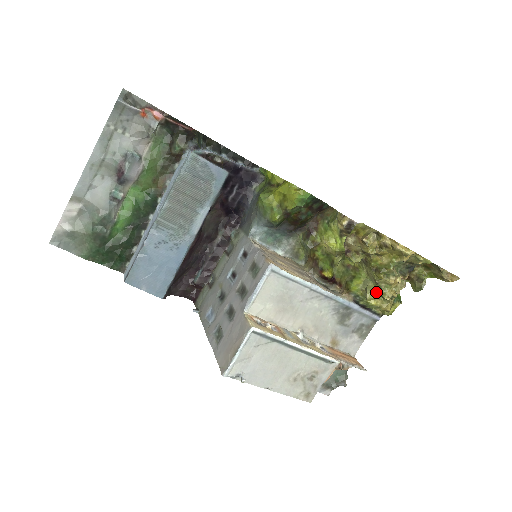
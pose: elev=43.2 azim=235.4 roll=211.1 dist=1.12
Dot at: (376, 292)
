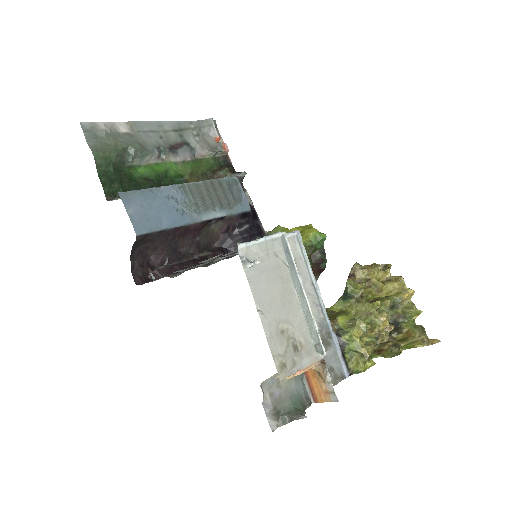
Dot at: (365, 325)
